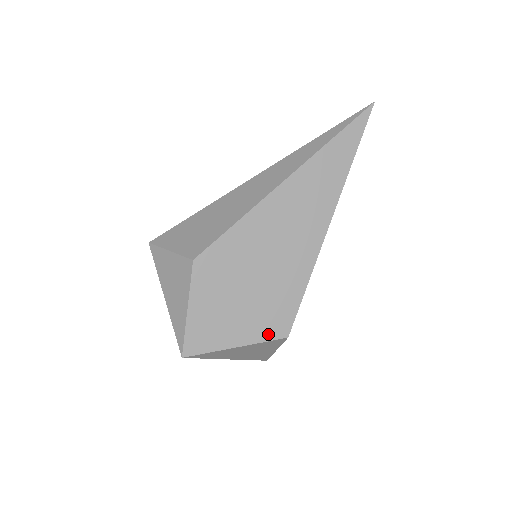
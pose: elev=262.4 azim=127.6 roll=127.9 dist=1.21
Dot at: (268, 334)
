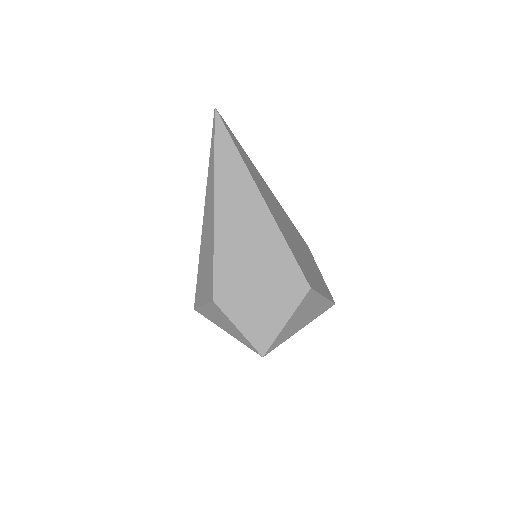
Dot at: (297, 298)
